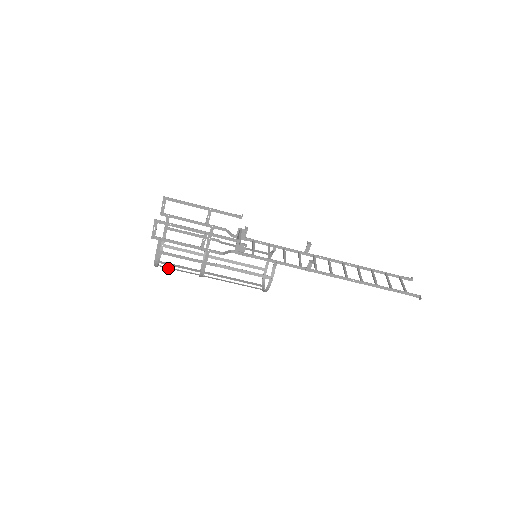
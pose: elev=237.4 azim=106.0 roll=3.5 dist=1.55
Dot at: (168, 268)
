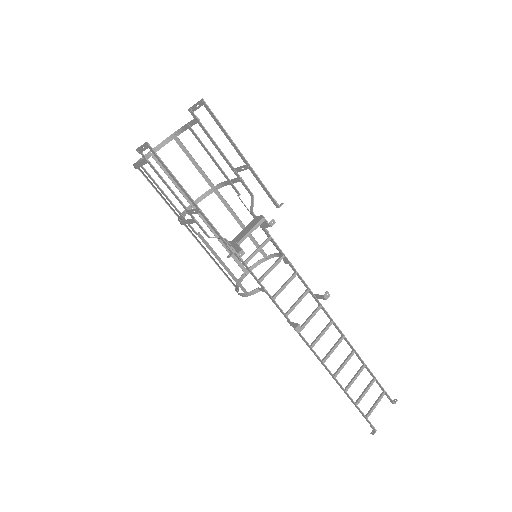
Dot at: (149, 180)
